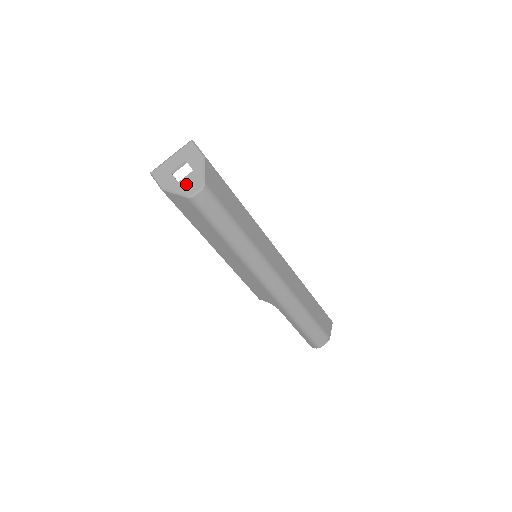
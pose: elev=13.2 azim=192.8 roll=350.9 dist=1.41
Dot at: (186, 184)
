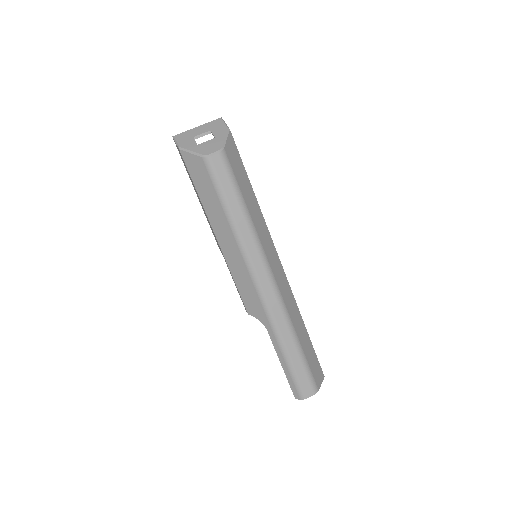
Dot at: (205, 147)
